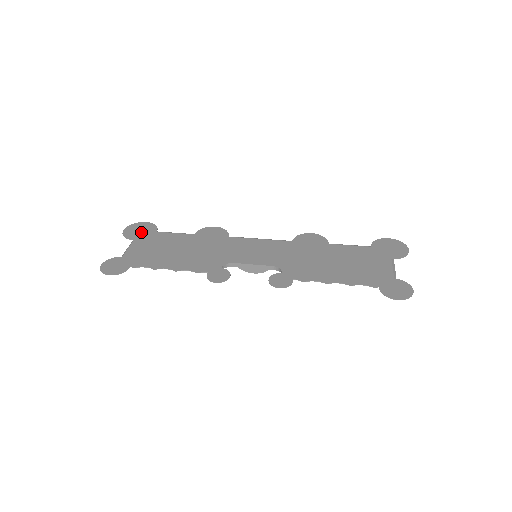
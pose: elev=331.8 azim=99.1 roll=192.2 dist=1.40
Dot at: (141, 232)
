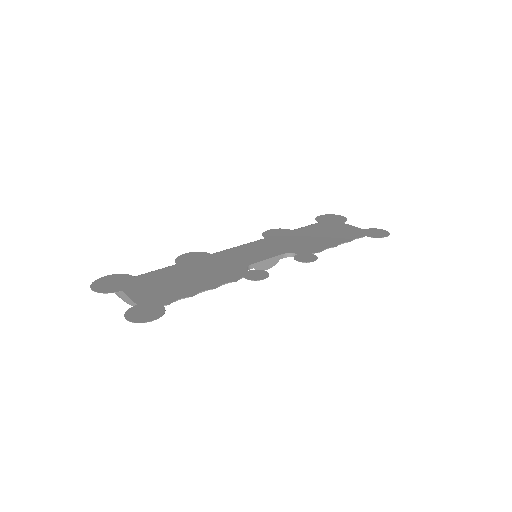
Dot at: (117, 283)
